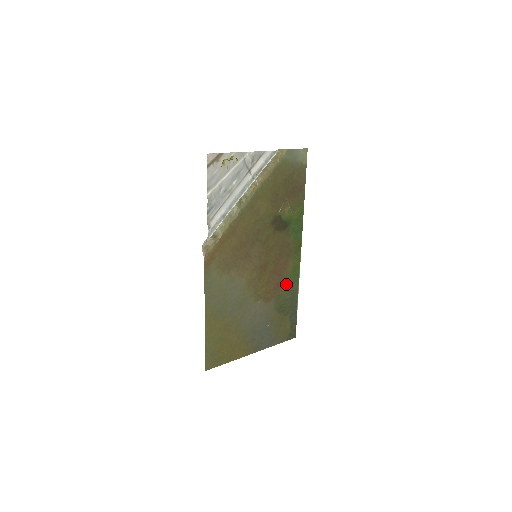
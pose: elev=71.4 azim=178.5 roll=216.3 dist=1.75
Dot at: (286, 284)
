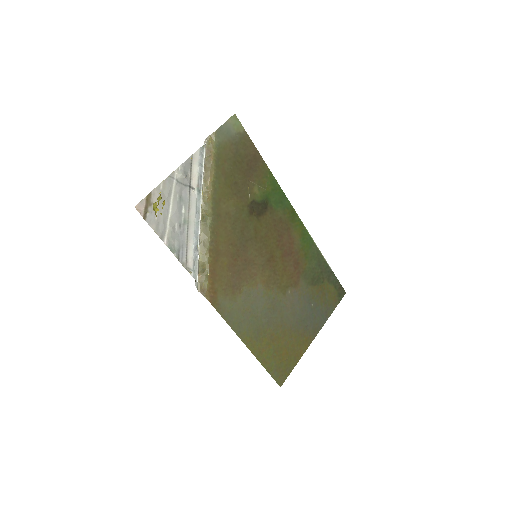
Dot at: (304, 256)
